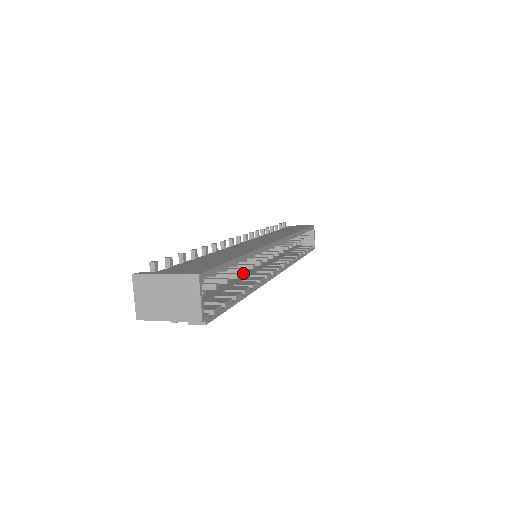
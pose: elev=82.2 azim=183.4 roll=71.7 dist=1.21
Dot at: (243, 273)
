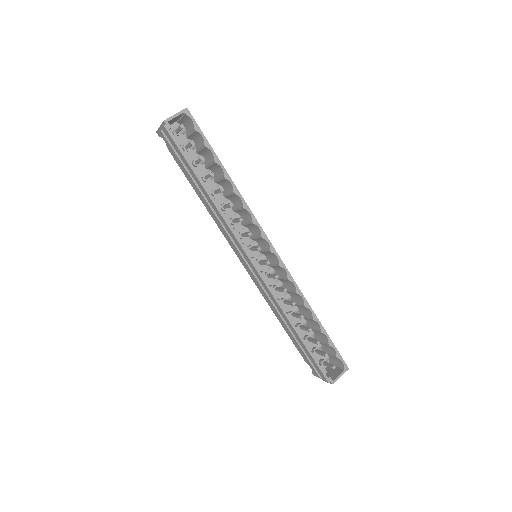
Dot at: (219, 189)
